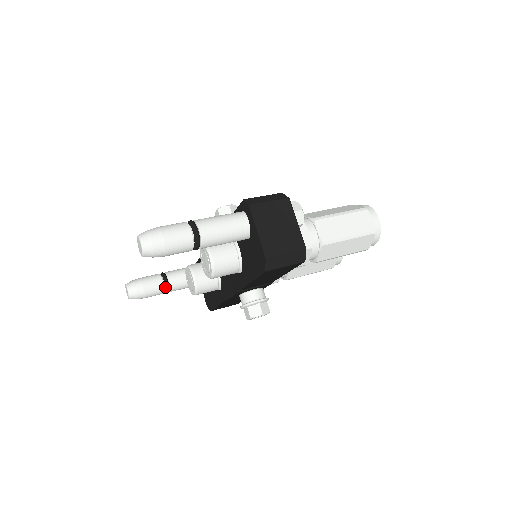
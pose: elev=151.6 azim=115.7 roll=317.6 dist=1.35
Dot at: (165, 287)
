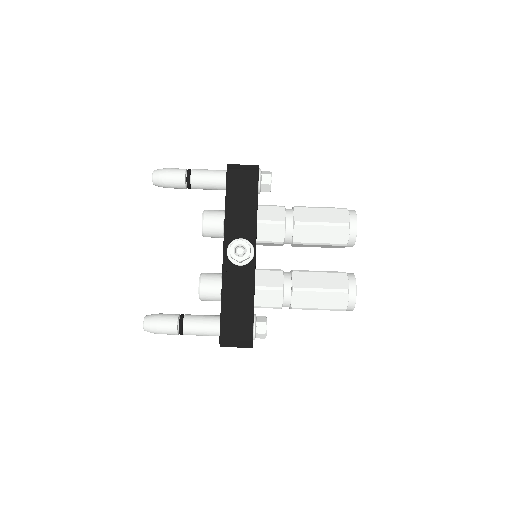
Dot at: occluded
